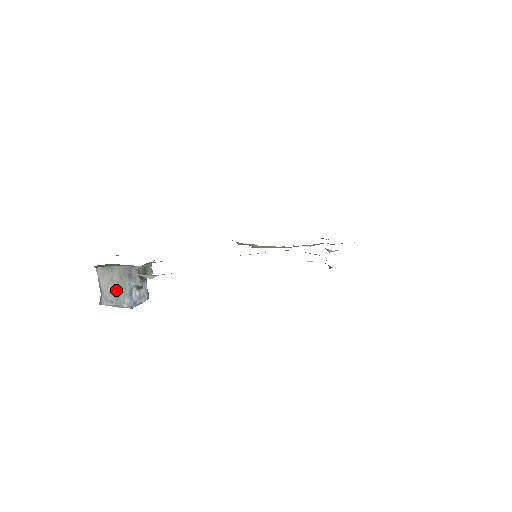
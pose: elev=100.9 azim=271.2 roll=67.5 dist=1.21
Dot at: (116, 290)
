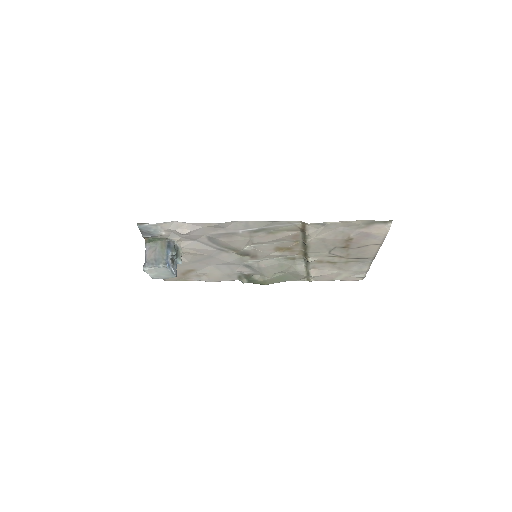
Dot at: (157, 256)
